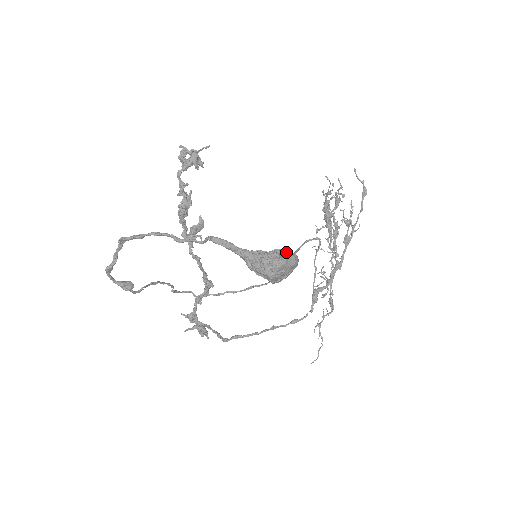
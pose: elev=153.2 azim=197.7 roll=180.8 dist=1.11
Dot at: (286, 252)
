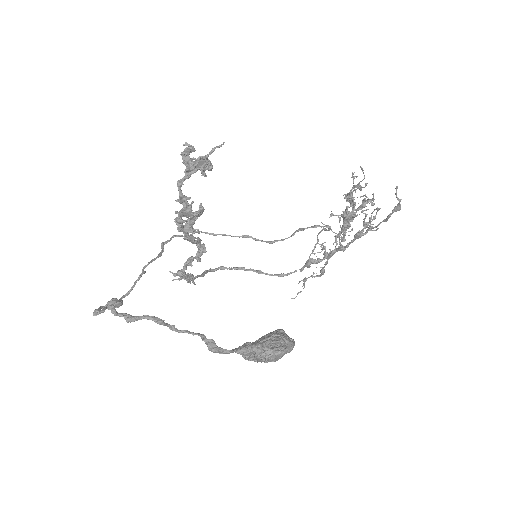
Dot at: (283, 353)
